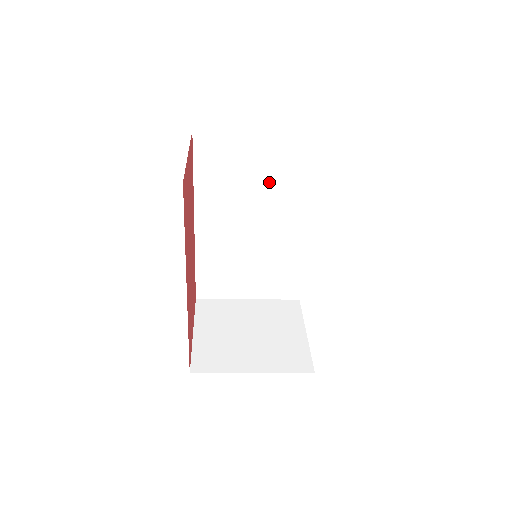
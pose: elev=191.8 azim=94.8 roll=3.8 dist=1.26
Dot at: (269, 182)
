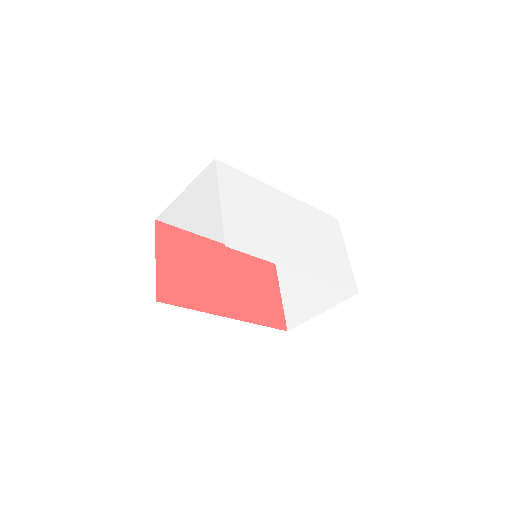
Dot at: occluded
